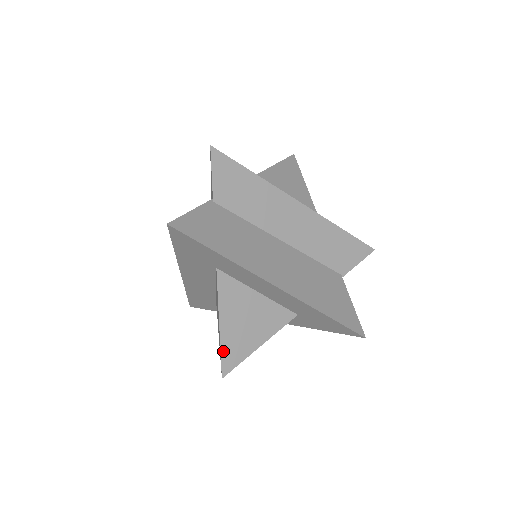
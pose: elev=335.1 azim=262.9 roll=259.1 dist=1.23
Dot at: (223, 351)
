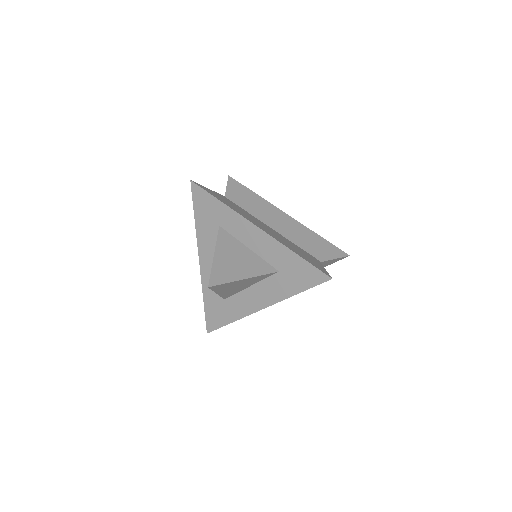
Dot at: (213, 271)
